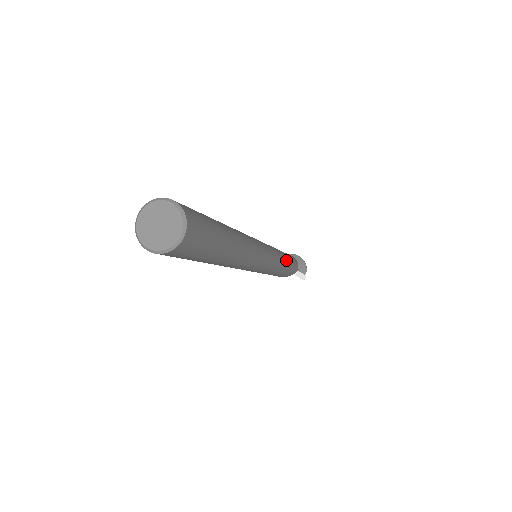
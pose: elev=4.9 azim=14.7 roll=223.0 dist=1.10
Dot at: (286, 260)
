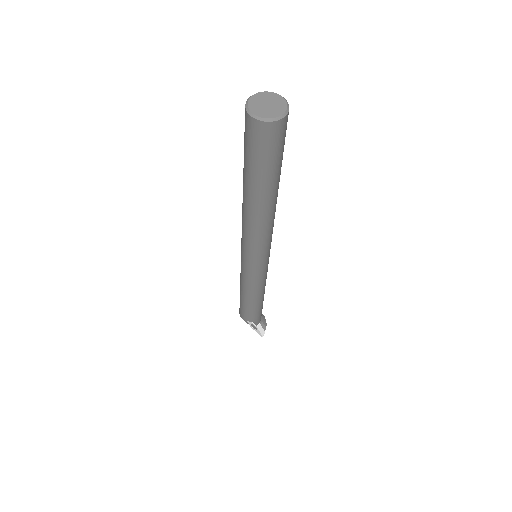
Dot at: occluded
